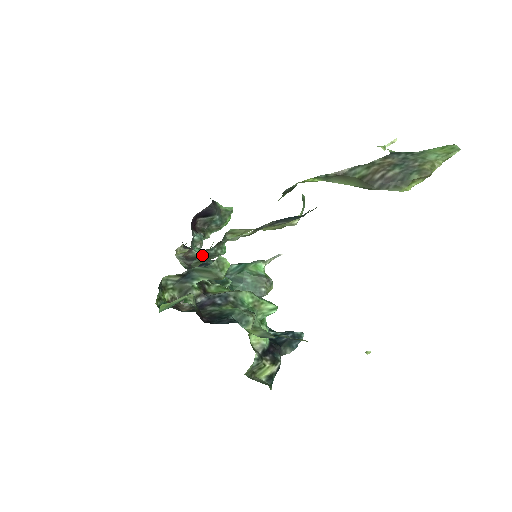
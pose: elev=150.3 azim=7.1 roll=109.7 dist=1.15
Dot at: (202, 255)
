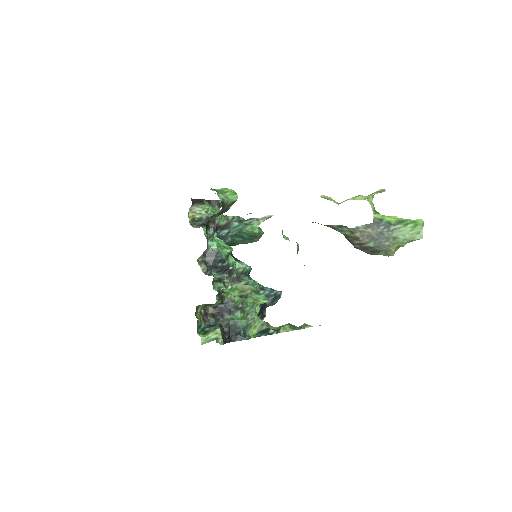
Dot at: occluded
